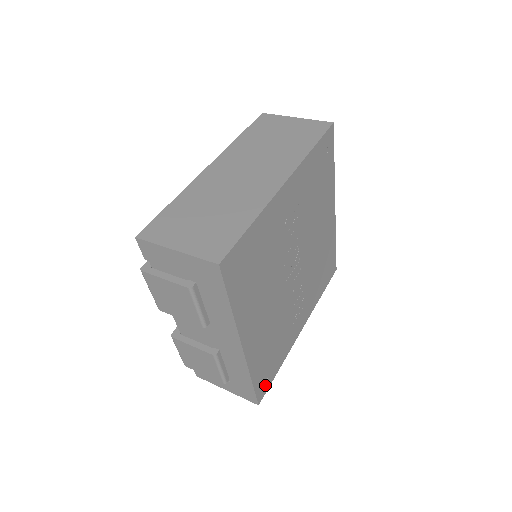
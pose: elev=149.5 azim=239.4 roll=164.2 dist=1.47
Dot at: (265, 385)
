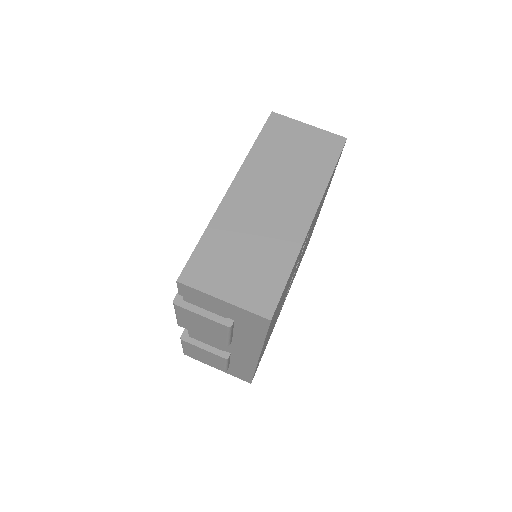
Dot at: (257, 367)
